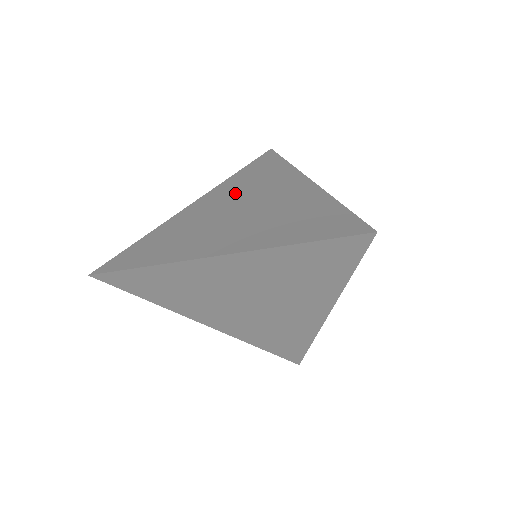
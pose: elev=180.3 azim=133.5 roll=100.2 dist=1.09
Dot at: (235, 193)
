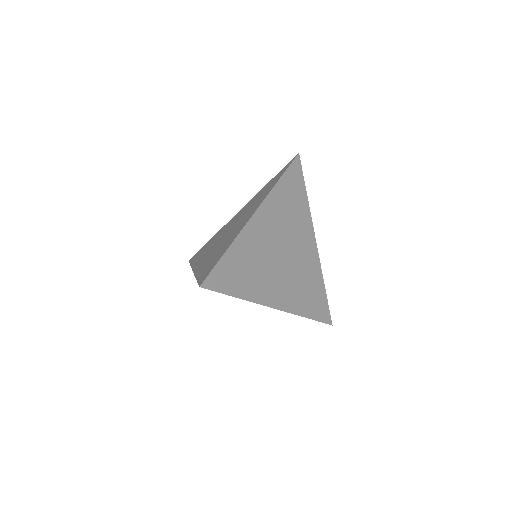
Dot at: (245, 210)
